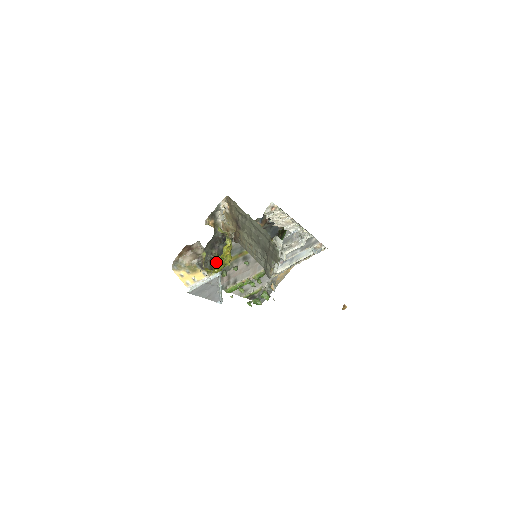
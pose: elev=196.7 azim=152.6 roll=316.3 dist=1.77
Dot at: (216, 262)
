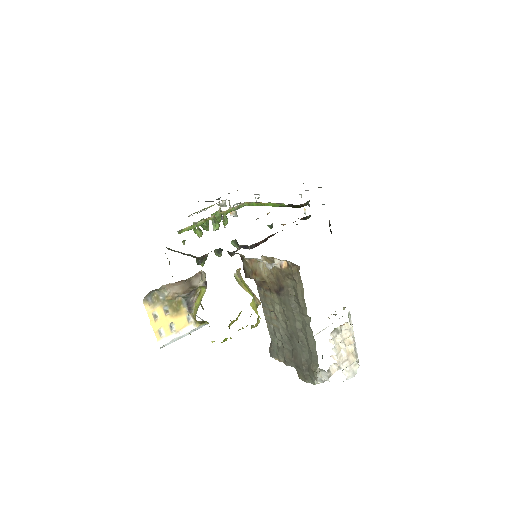
Dot at: occluded
